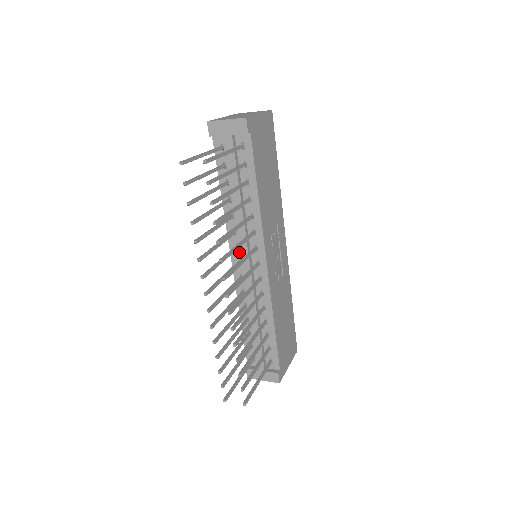
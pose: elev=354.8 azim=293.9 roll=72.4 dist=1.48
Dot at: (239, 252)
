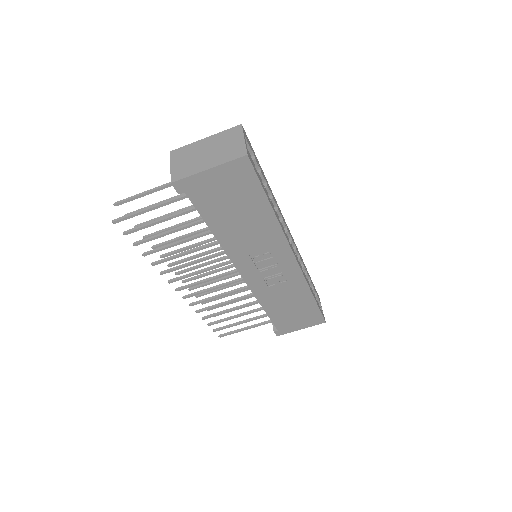
Dot at: occluded
